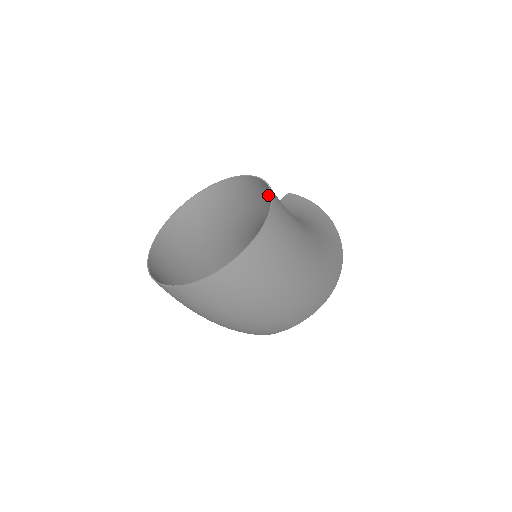
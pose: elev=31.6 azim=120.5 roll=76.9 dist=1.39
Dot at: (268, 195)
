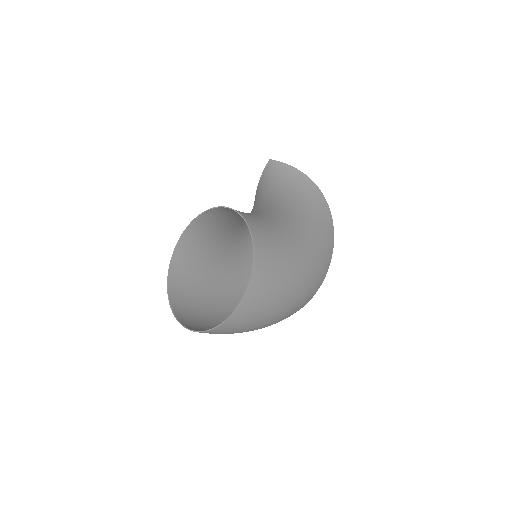
Dot at: occluded
